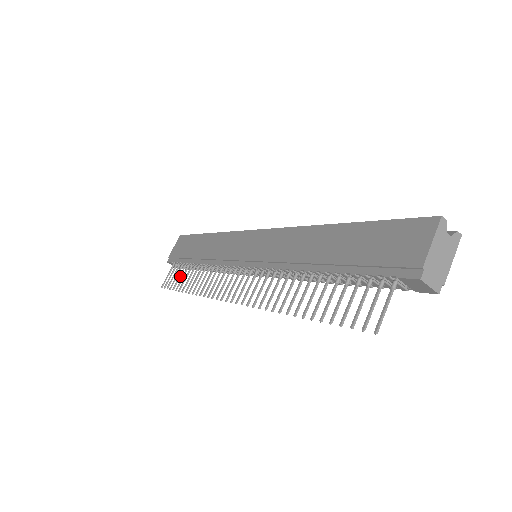
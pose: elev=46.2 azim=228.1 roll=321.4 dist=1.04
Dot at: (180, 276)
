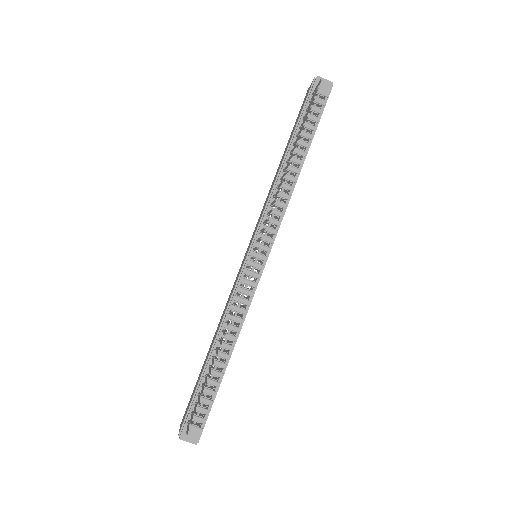
Dot at: (202, 388)
